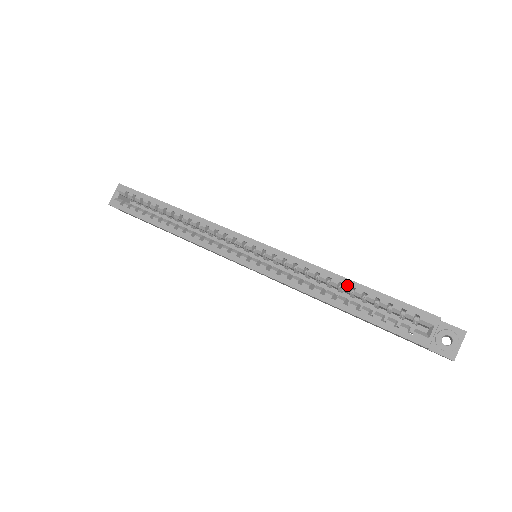
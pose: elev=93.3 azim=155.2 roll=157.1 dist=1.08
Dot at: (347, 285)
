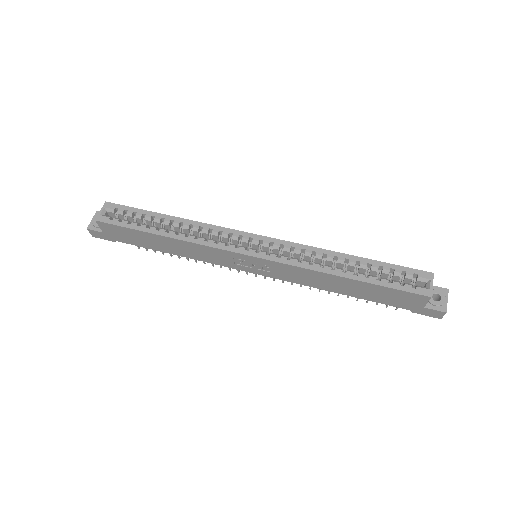
Dot at: (353, 260)
